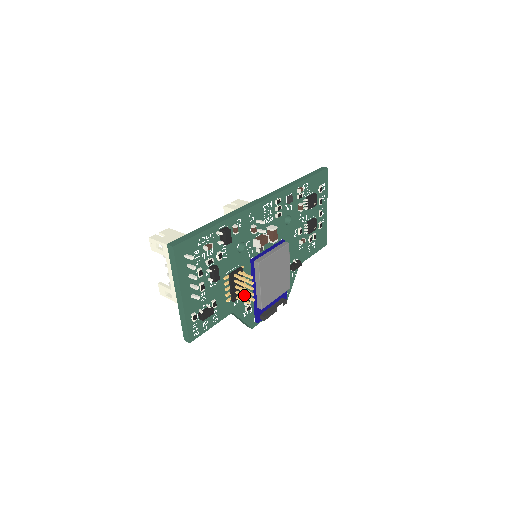
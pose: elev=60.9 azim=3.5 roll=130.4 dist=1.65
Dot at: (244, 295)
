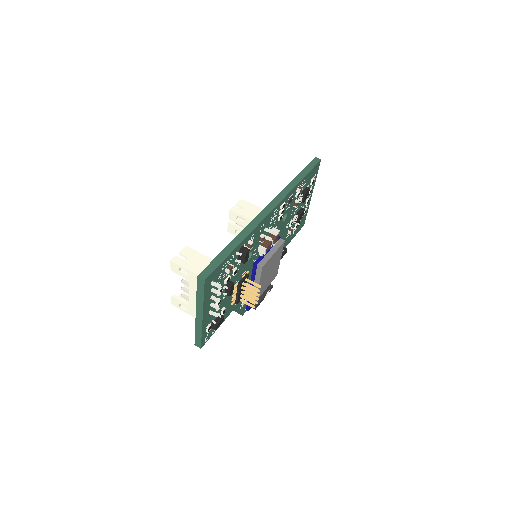
Dot at: (250, 300)
